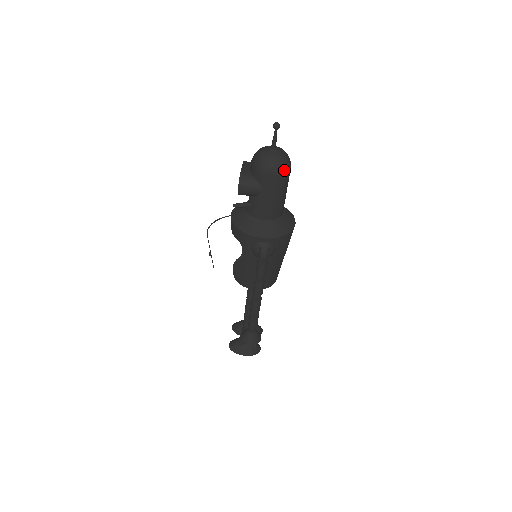
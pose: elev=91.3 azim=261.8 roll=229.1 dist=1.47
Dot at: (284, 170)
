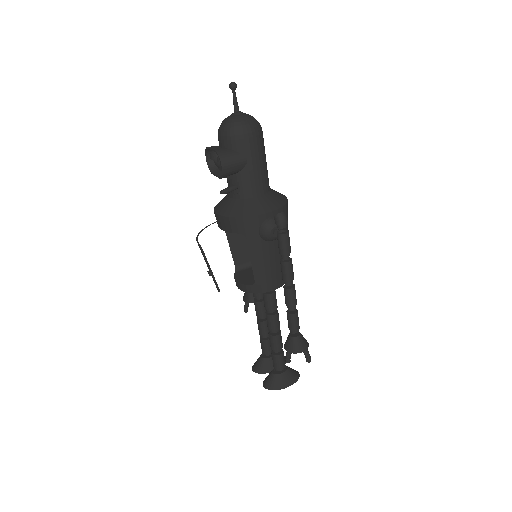
Dot at: (259, 129)
